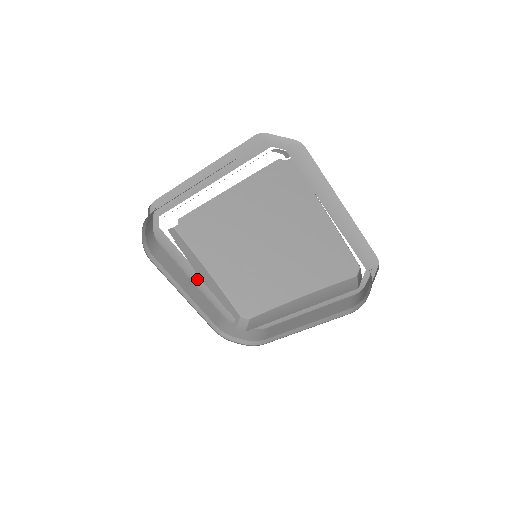
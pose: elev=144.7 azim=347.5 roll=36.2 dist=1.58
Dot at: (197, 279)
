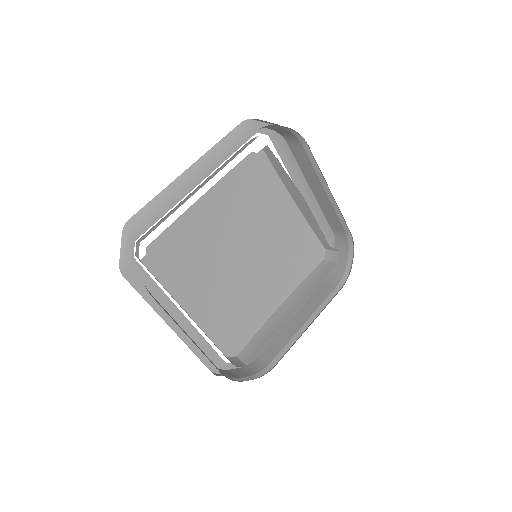
Dot at: (178, 323)
